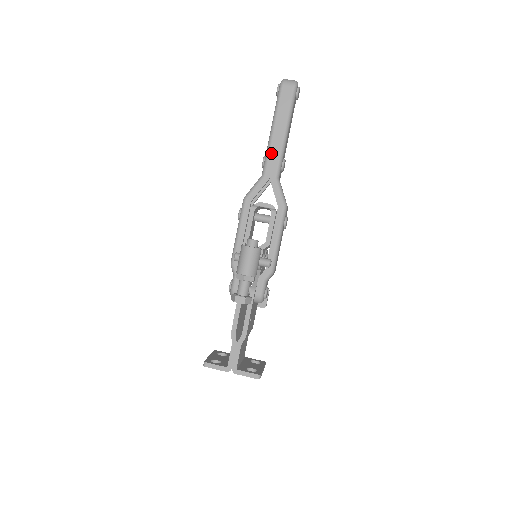
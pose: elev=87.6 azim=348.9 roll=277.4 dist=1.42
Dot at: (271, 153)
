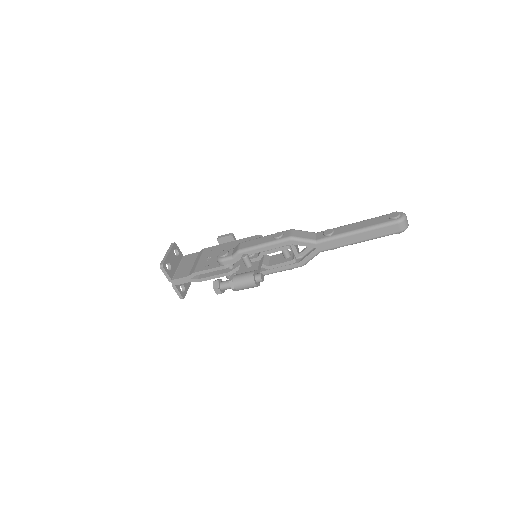
Dot at: (337, 240)
